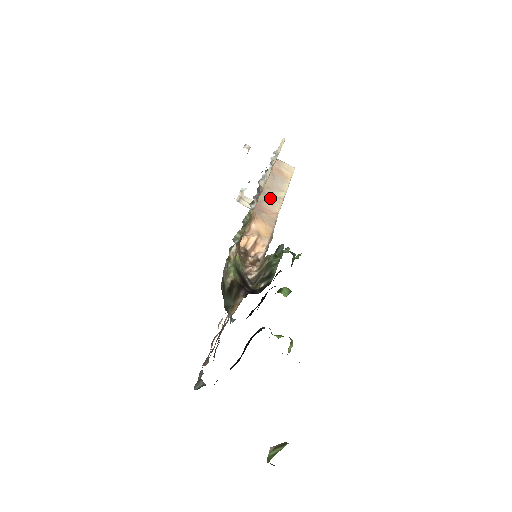
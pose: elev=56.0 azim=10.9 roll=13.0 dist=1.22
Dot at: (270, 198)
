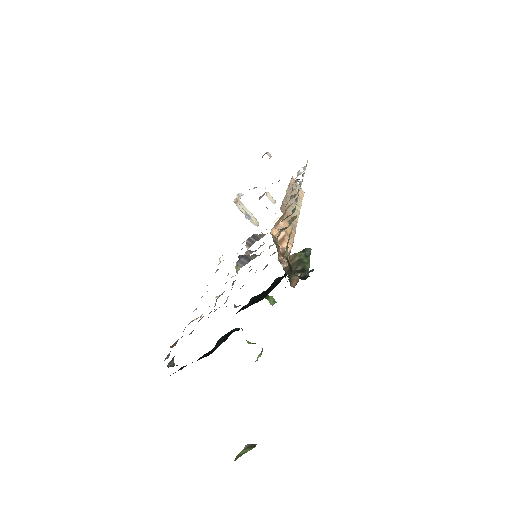
Dot at: (291, 206)
